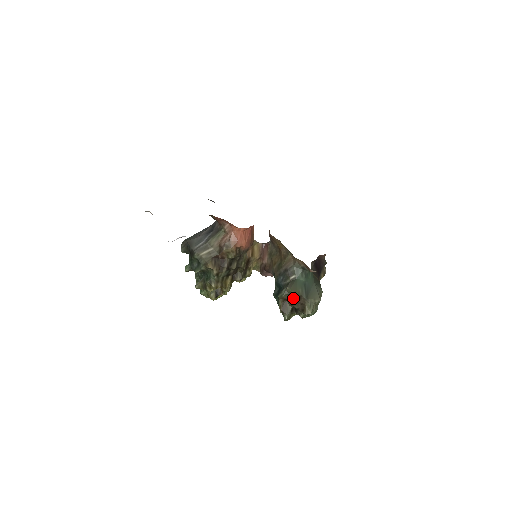
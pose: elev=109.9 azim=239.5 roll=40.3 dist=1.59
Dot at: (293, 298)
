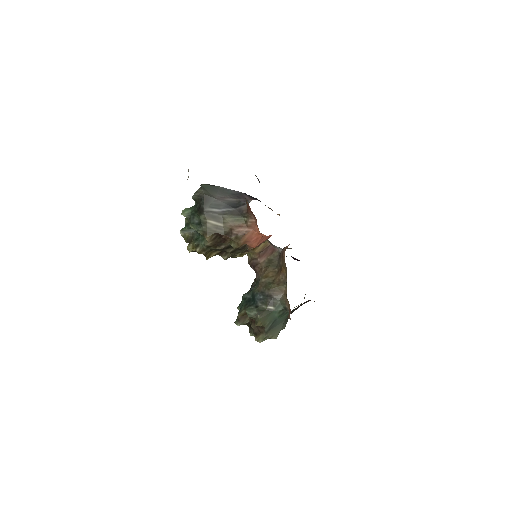
Dot at: (256, 325)
